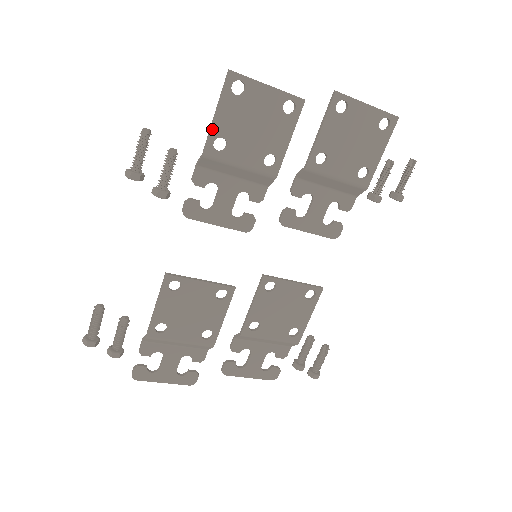
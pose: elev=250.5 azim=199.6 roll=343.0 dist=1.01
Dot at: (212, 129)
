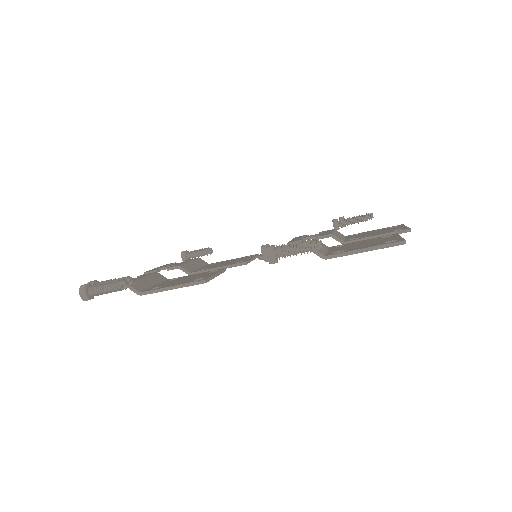
Dot at: (350, 254)
